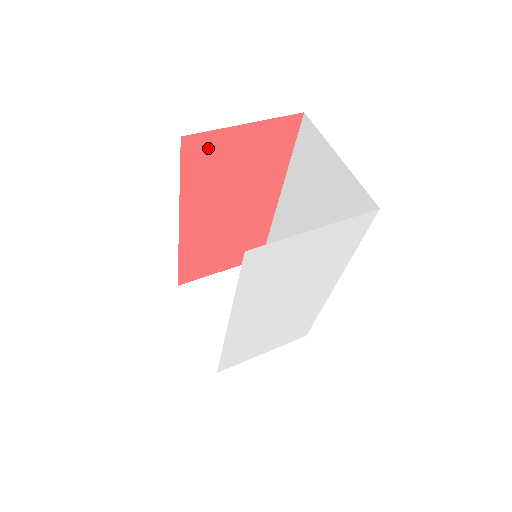
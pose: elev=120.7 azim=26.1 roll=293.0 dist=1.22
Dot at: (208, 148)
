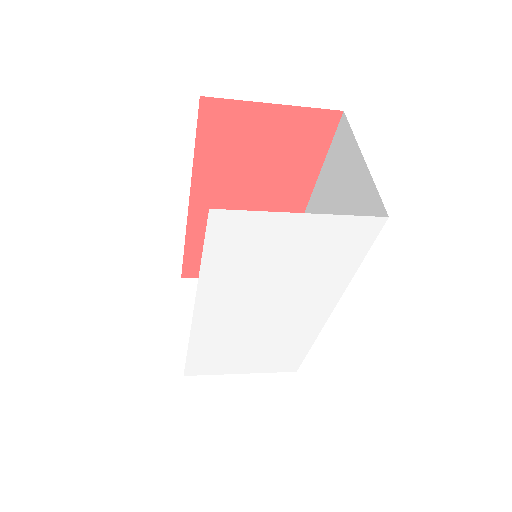
Dot at: (229, 120)
